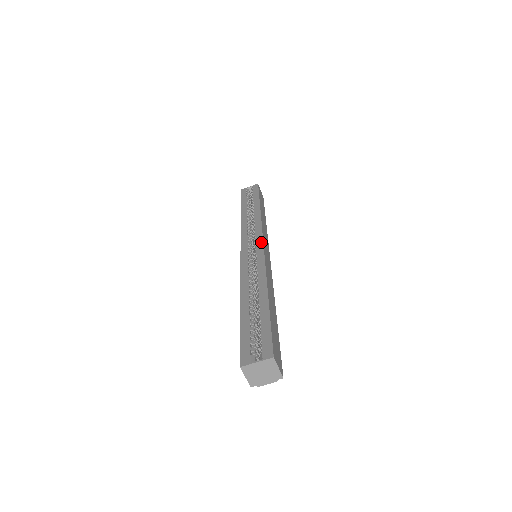
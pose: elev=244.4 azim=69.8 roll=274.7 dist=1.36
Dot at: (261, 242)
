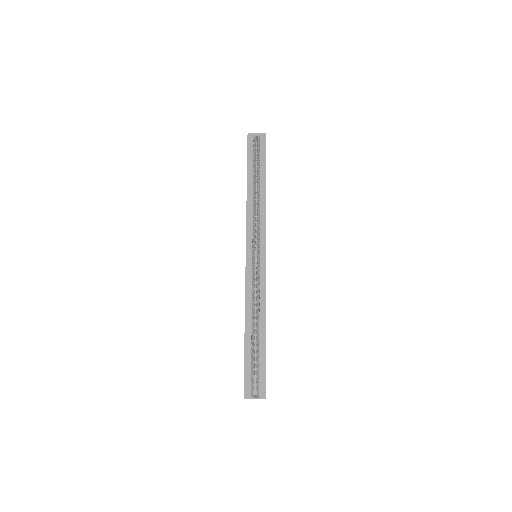
Dot at: (264, 252)
